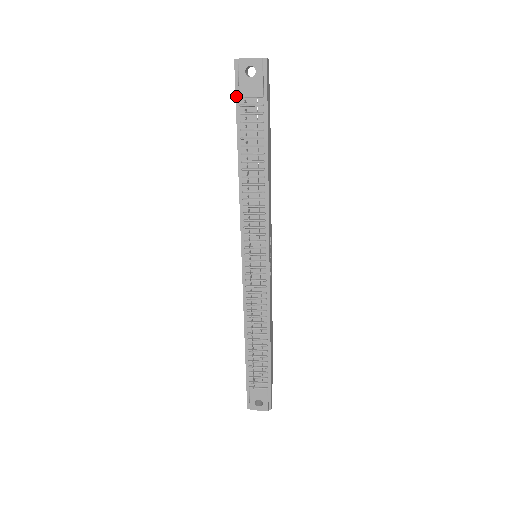
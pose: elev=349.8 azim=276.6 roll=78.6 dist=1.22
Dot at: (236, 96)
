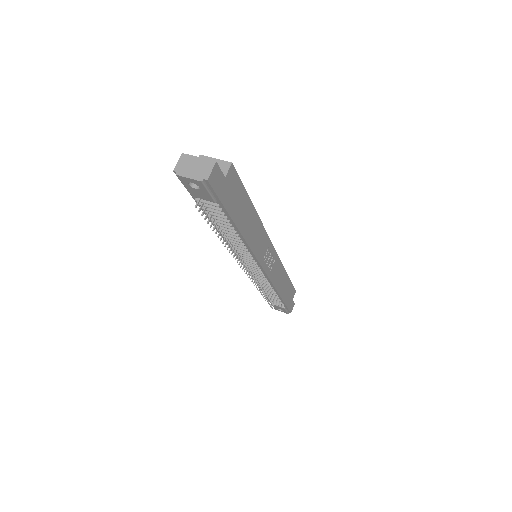
Dot at: (189, 192)
